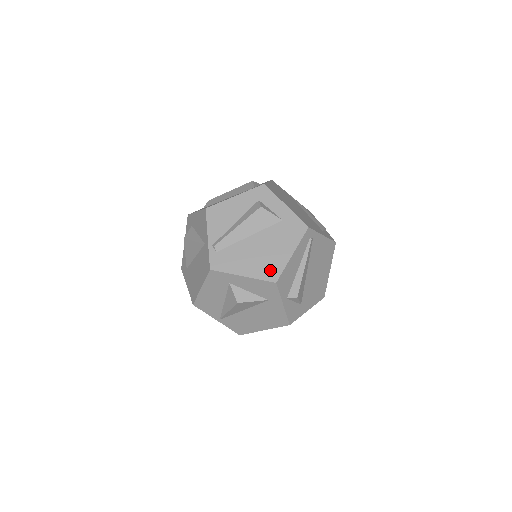
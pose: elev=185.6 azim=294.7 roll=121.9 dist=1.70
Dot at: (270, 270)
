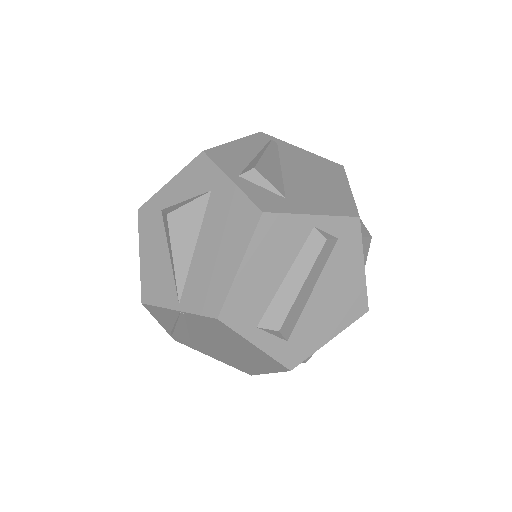
Dot at: occluded
